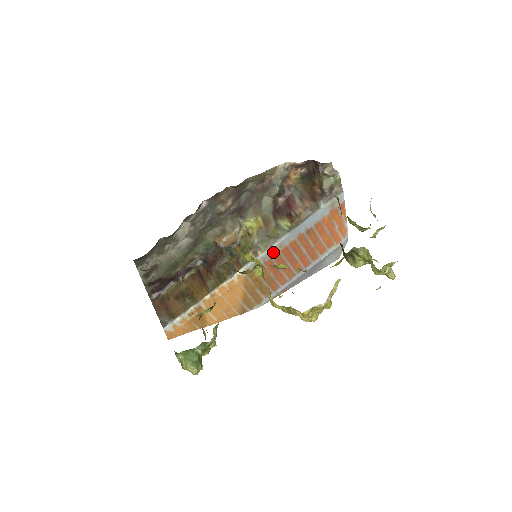
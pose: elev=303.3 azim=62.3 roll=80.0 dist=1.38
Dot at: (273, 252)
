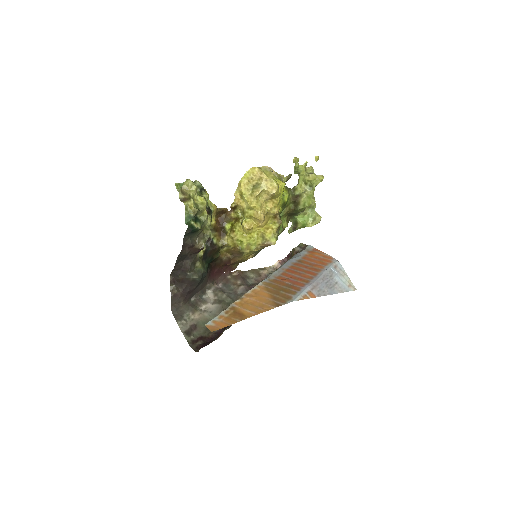
Dot at: (279, 273)
